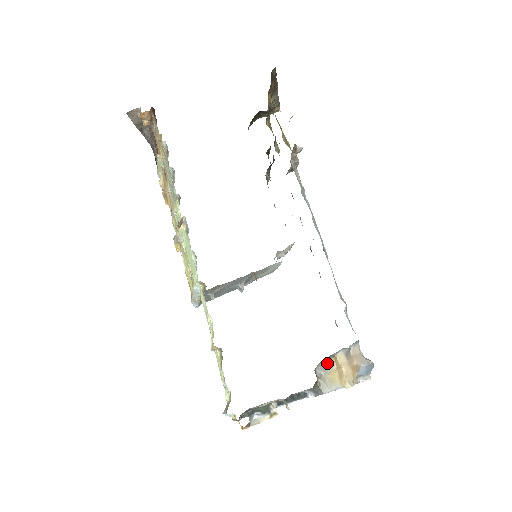
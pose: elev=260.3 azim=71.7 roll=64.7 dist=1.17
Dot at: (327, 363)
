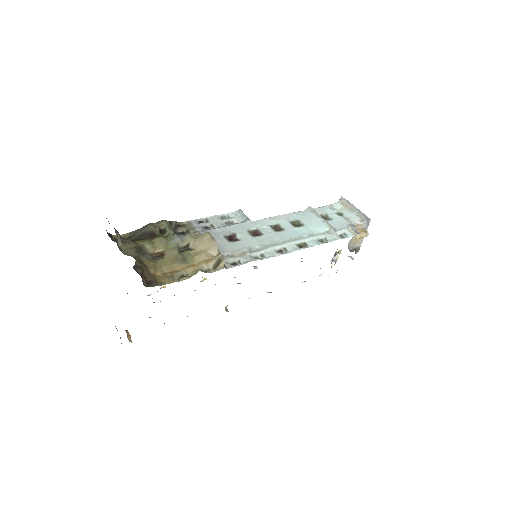
Dot at: (350, 243)
